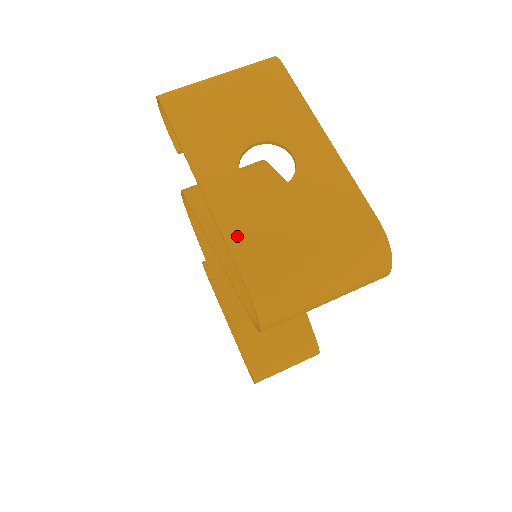
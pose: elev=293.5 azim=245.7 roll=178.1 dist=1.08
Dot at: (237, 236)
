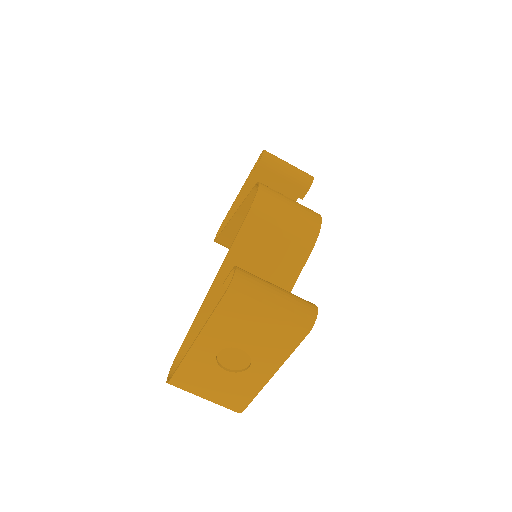
Dot at: (187, 368)
